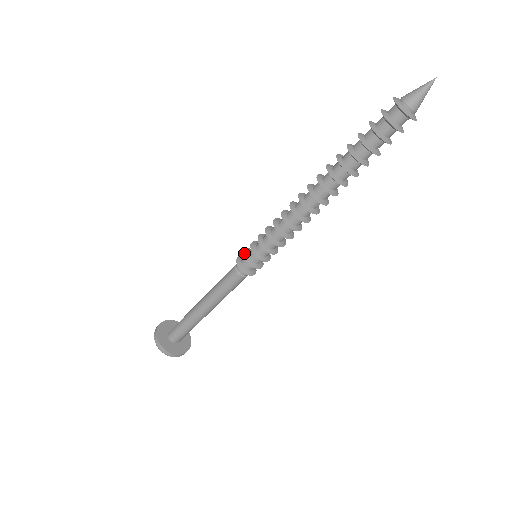
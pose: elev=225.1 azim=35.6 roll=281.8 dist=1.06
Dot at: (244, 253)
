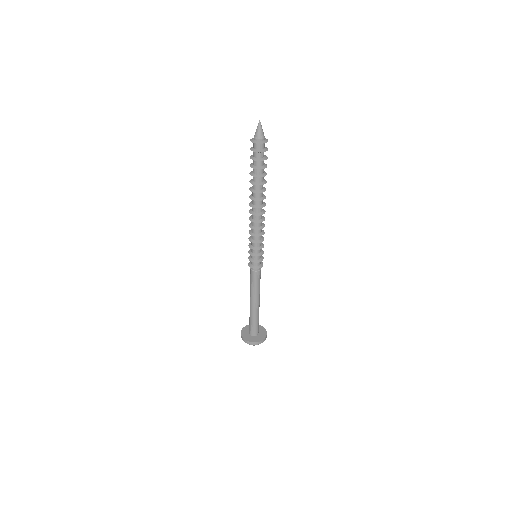
Dot at: occluded
